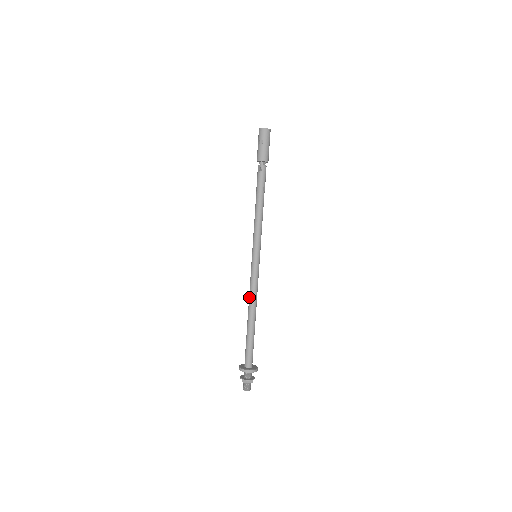
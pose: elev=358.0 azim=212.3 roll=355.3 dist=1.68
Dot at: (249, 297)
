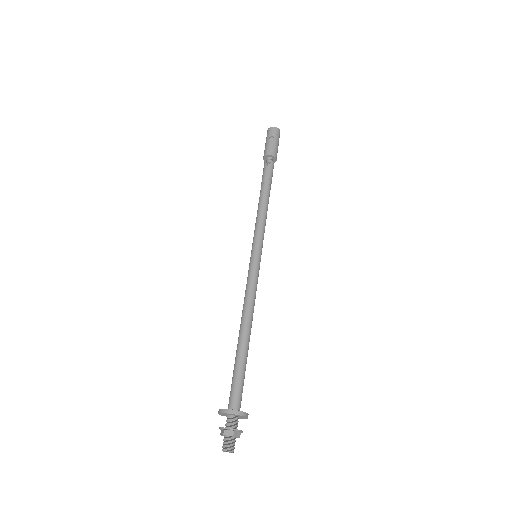
Dot at: (244, 305)
